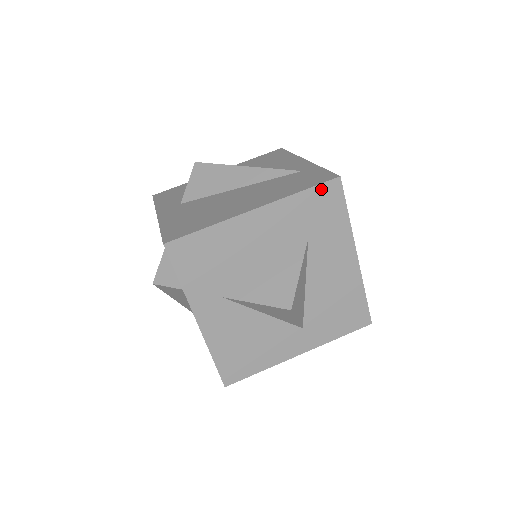
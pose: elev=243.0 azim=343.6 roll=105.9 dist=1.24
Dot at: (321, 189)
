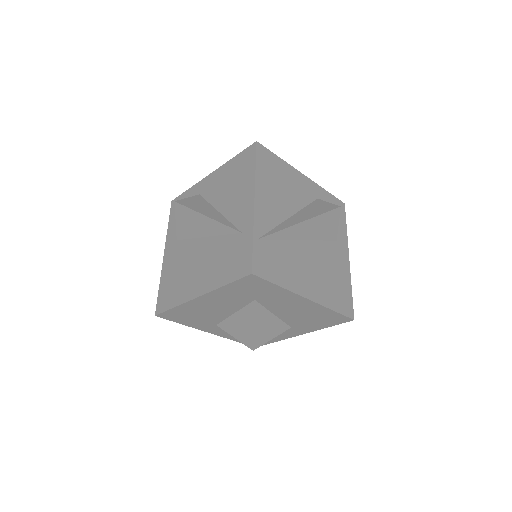
Dot at: (241, 281)
